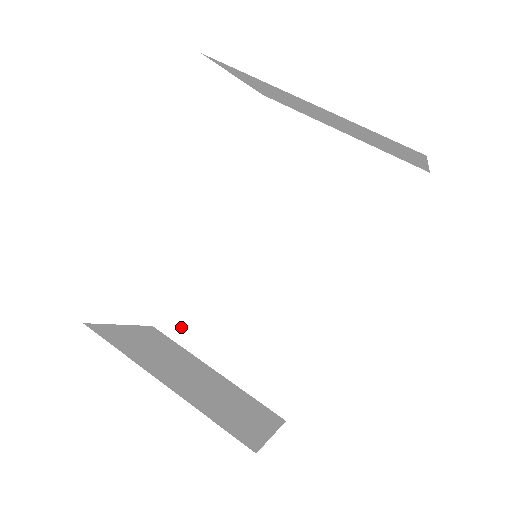
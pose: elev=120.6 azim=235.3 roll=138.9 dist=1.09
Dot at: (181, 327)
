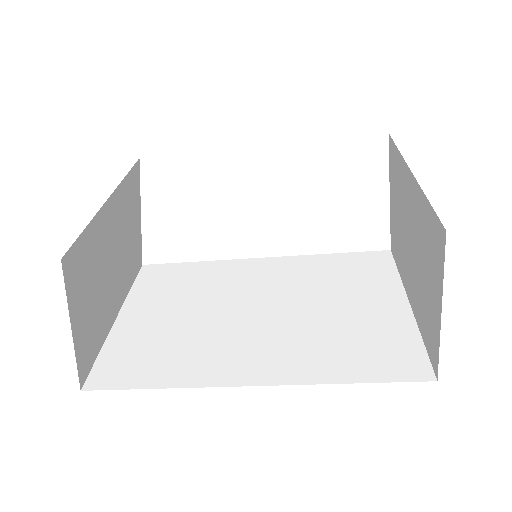
Dot at: (151, 280)
